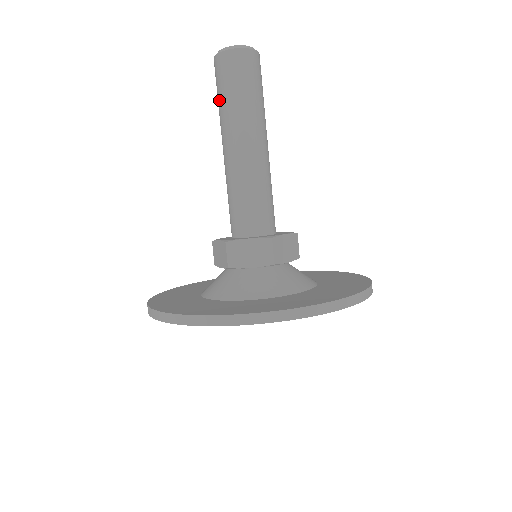
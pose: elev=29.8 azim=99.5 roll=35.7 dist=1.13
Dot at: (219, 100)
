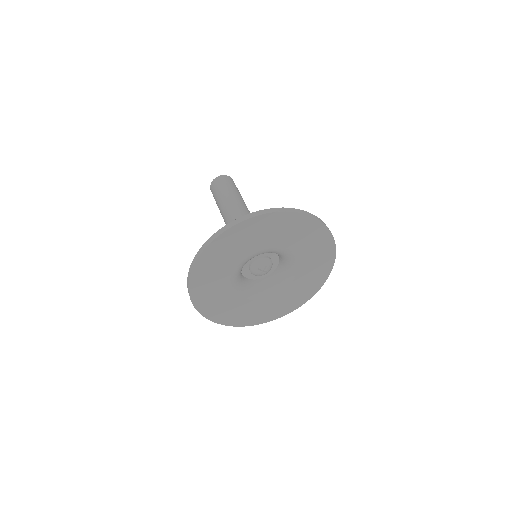
Dot at: occluded
